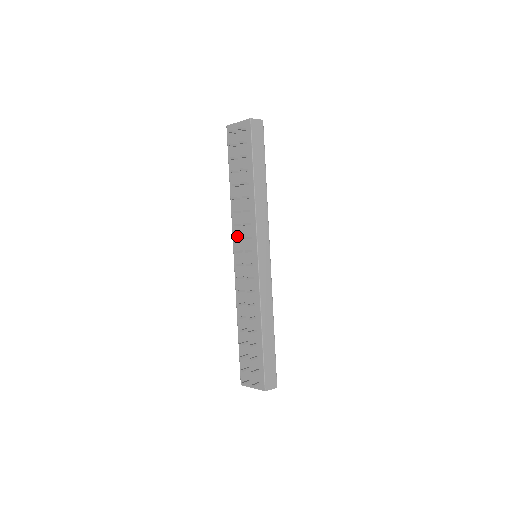
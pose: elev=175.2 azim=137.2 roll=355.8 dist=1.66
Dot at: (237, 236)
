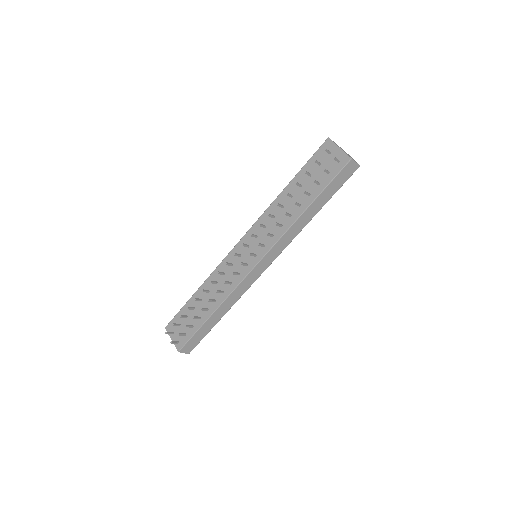
Dot at: (255, 231)
